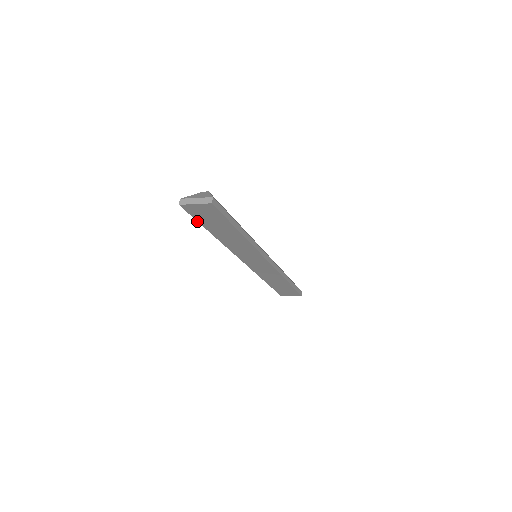
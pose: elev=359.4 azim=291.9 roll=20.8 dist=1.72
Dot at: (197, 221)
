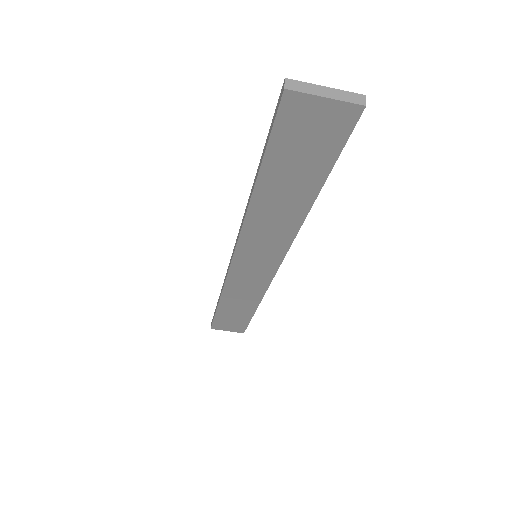
Dot at: (265, 149)
